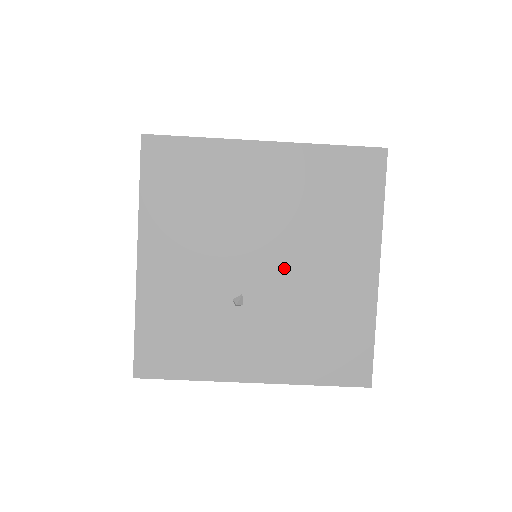
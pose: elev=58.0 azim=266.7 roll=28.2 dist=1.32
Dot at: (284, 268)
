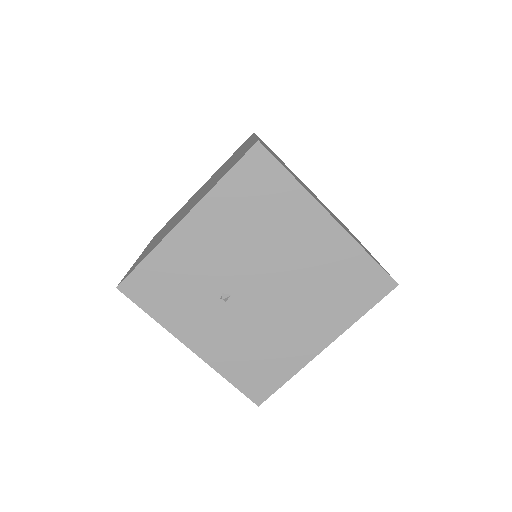
Dot at: (271, 301)
